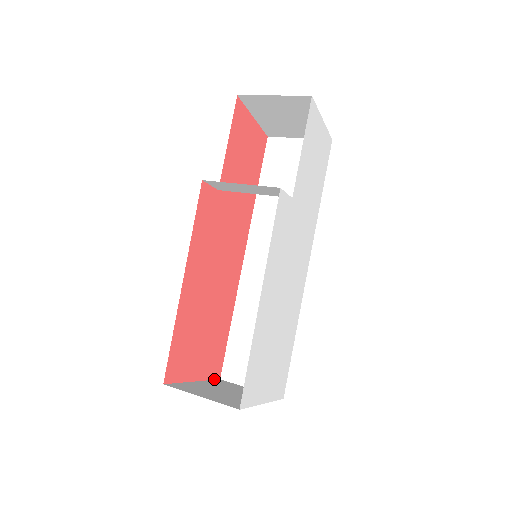
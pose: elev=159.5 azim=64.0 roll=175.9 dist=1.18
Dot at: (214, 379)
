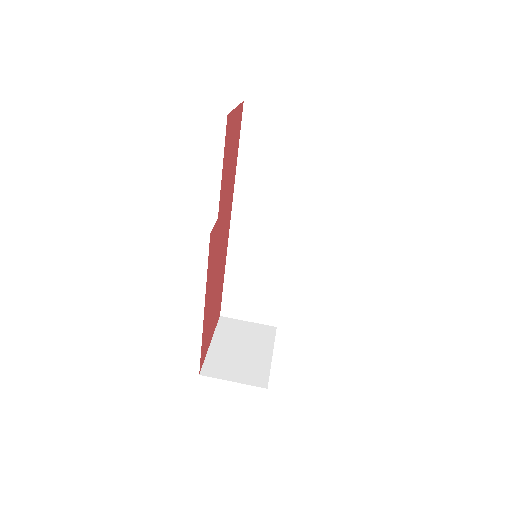
Dot at: (217, 322)
